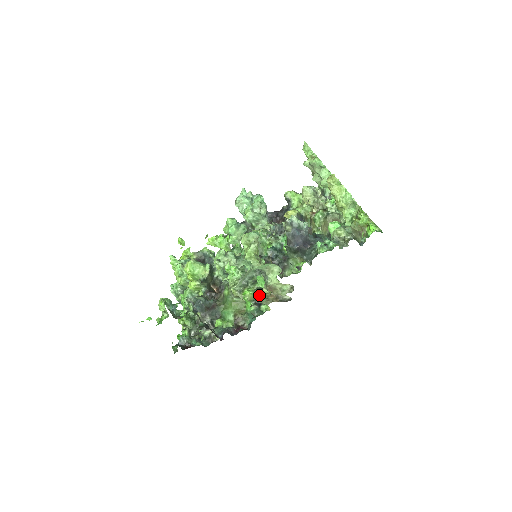
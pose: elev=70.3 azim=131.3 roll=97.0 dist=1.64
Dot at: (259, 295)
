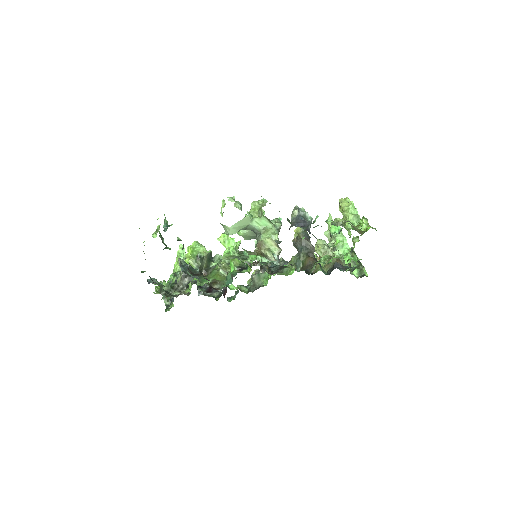
Dot at: occluded
